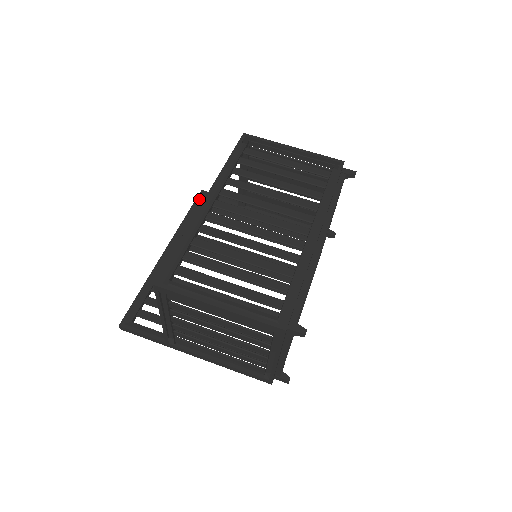
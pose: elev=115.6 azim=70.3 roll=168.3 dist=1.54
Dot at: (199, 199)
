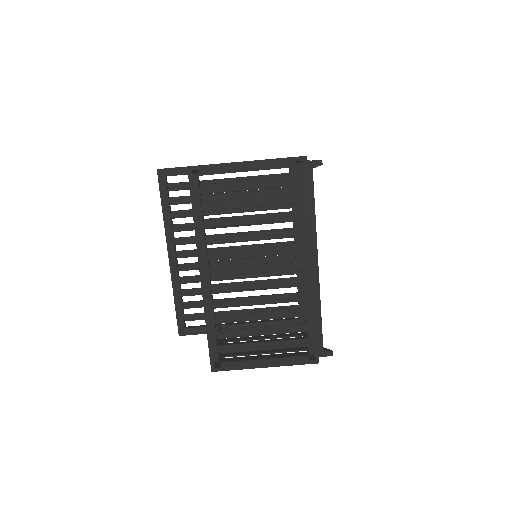
Dot at: (161, 183)
